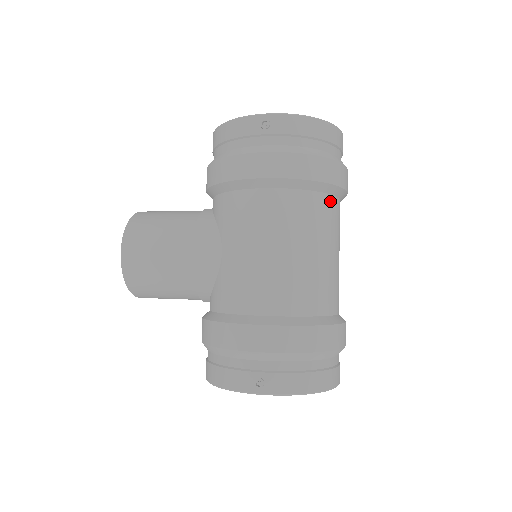
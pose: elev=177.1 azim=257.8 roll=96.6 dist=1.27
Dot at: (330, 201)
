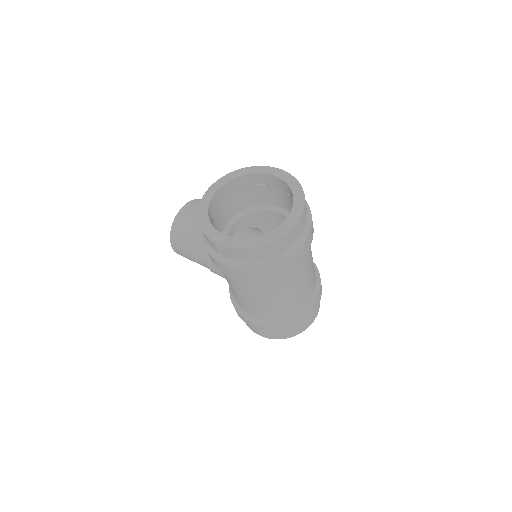
Dot at: (284, 273)
